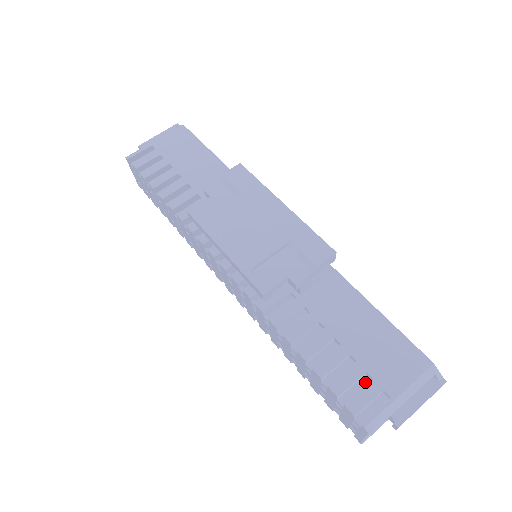
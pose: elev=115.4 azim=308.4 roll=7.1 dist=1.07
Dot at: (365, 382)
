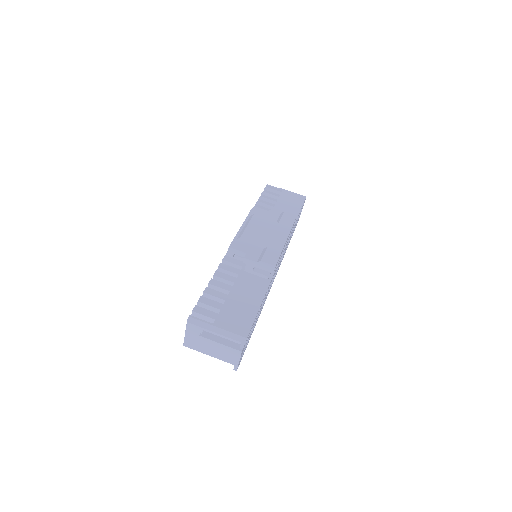
Dot at: occluded
